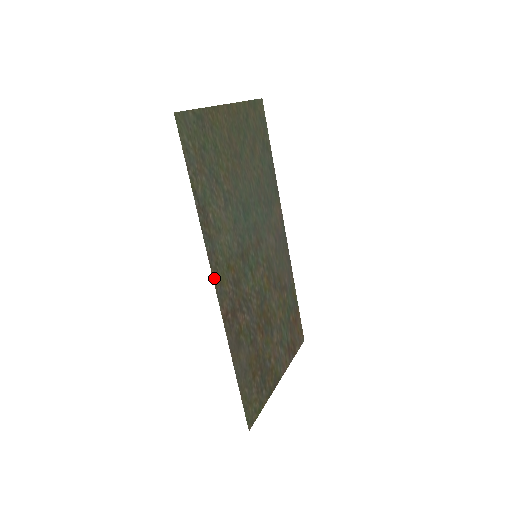
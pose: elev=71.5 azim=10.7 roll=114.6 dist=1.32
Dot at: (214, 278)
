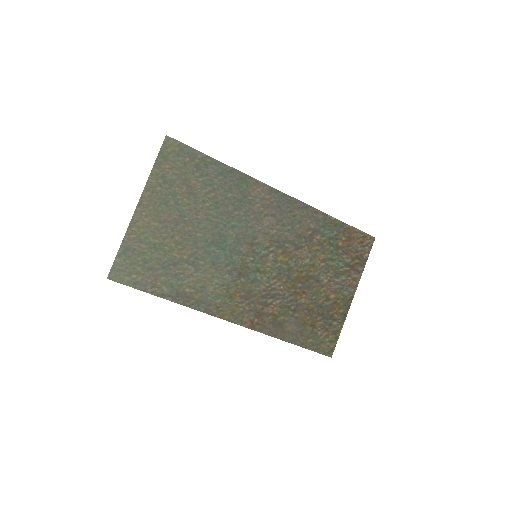
Dot at: (222, 317)
